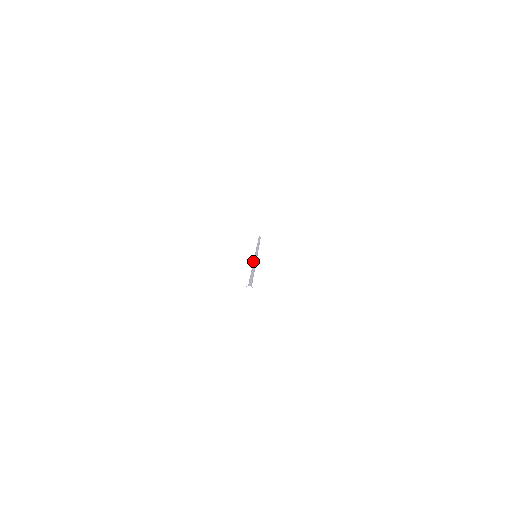
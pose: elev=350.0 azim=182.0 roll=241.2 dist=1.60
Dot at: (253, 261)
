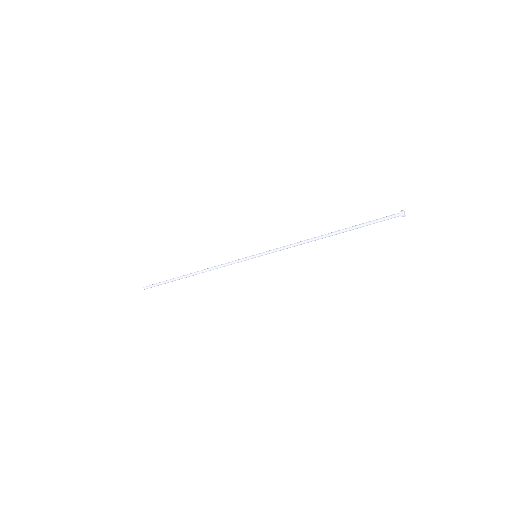
Dot at: occluded
